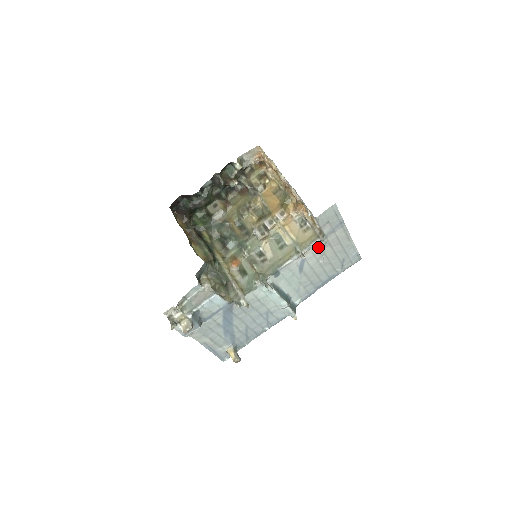
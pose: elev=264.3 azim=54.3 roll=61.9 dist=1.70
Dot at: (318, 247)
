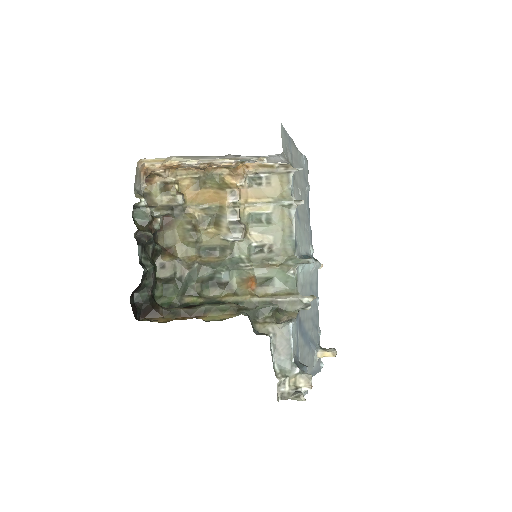
Dot at: (294, 183)
